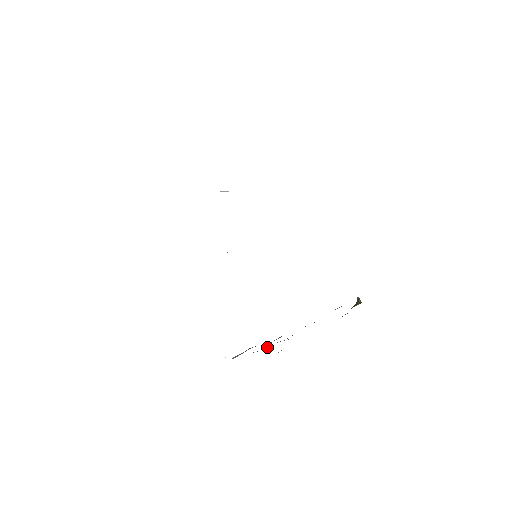
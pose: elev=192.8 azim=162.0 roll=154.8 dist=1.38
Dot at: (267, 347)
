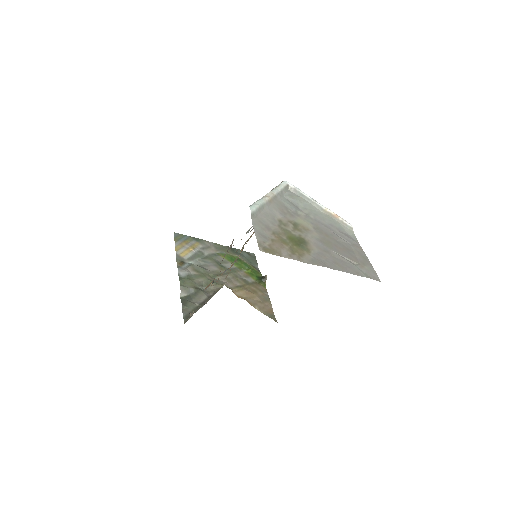
Dot at: (197, 274)
